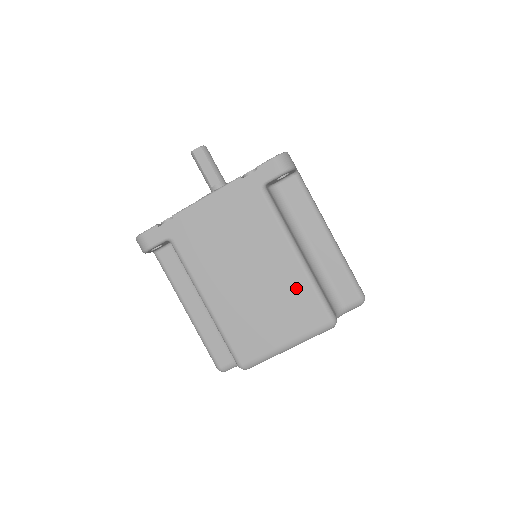
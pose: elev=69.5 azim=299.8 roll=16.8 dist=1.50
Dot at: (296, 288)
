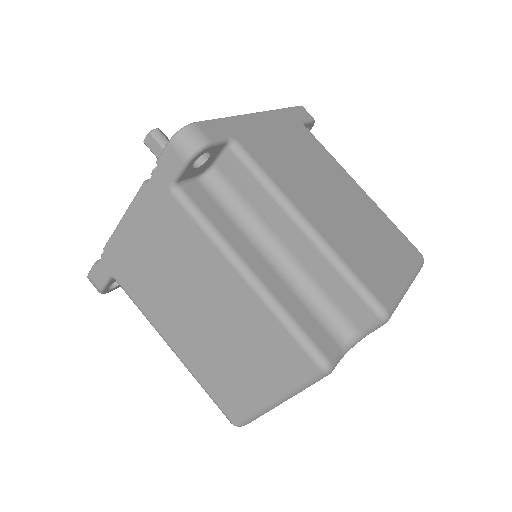
Dot at: (258, 324)
